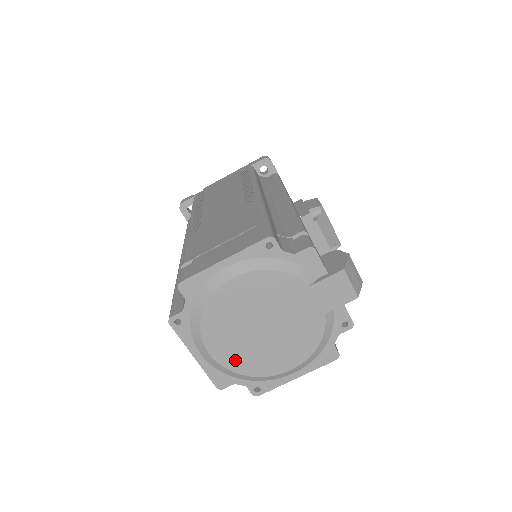
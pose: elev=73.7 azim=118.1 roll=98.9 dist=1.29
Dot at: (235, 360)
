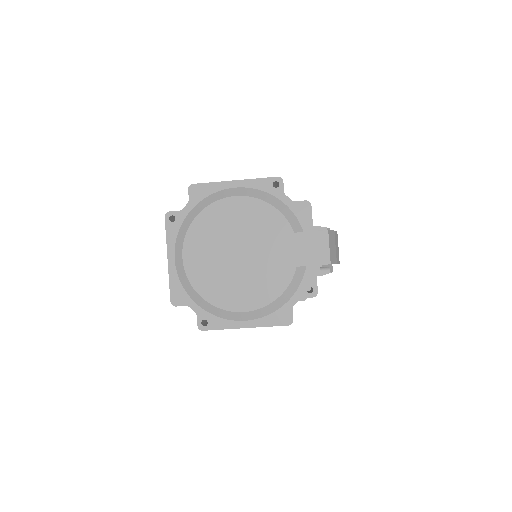
Dot at: (201, 276)
